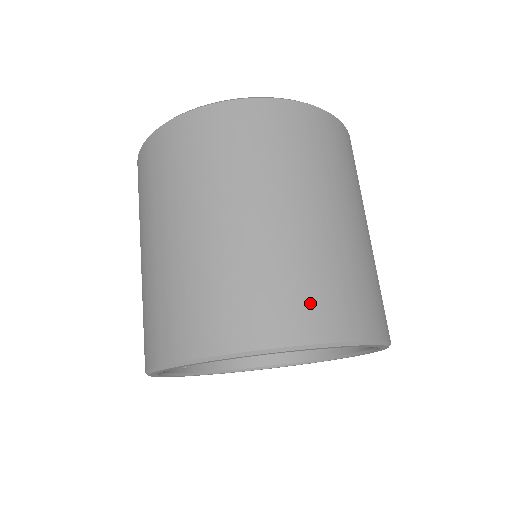
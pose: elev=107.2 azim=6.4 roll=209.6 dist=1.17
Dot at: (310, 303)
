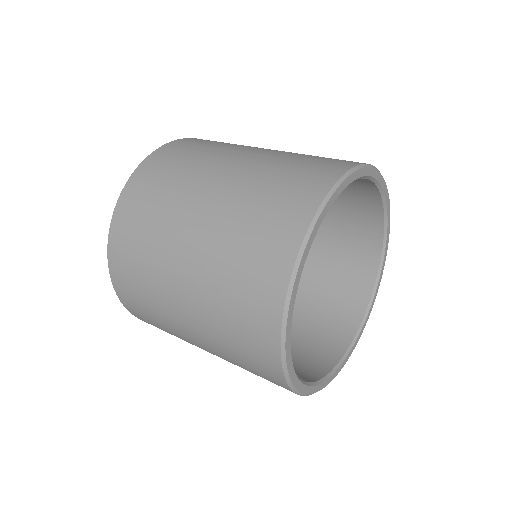
Dot at: (335, 159)
